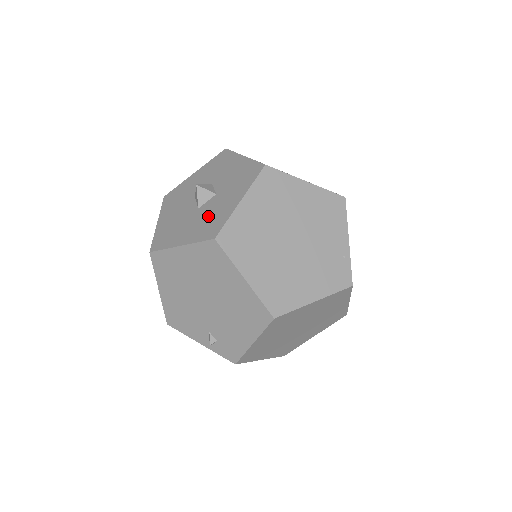
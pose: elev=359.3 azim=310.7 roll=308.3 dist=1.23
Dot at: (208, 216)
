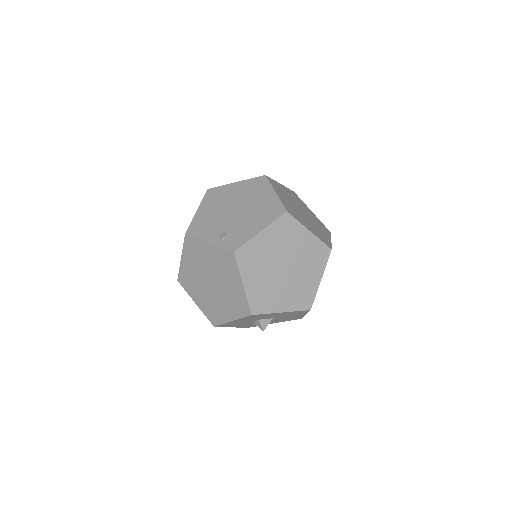
Dot at: occluded
